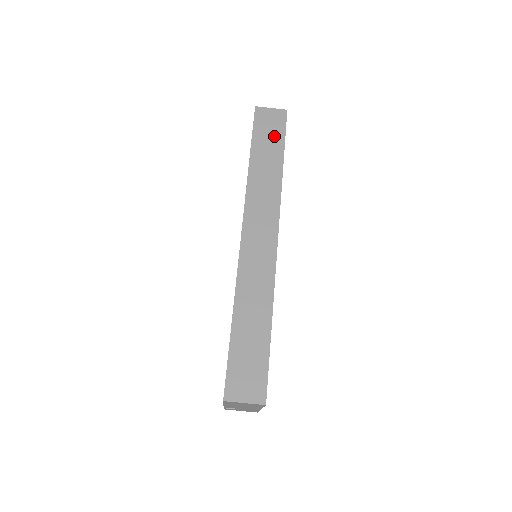
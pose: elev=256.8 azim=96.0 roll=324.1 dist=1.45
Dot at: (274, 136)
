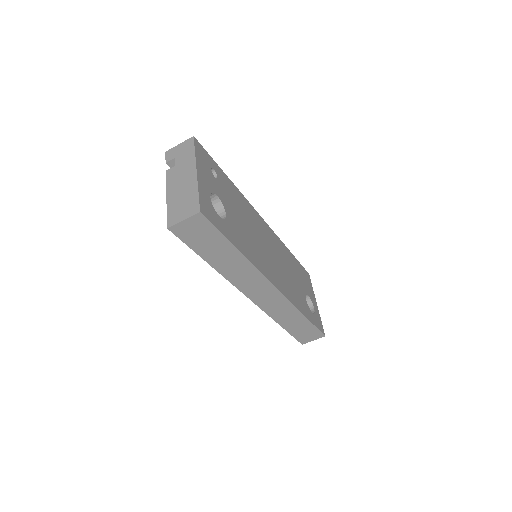
Dot at: (212, 239)
